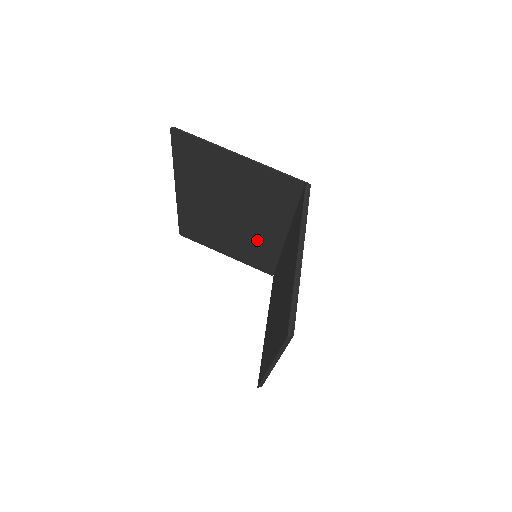
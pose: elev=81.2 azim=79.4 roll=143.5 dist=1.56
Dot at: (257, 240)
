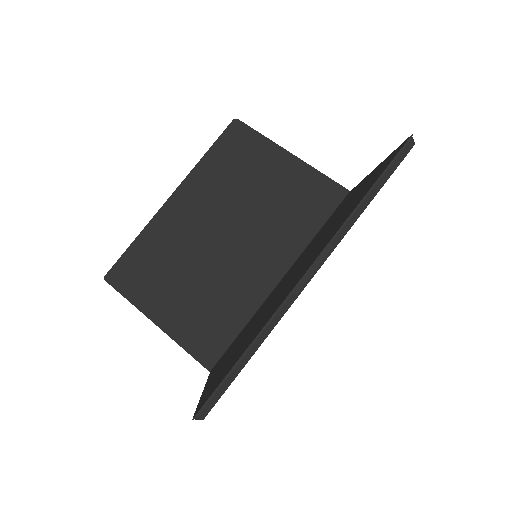
Dot at: (233, 285)
